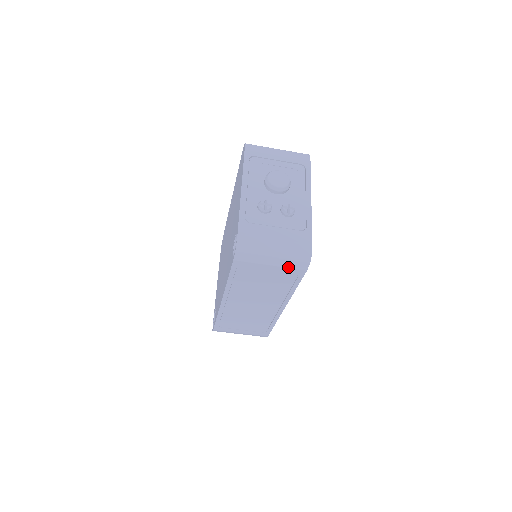
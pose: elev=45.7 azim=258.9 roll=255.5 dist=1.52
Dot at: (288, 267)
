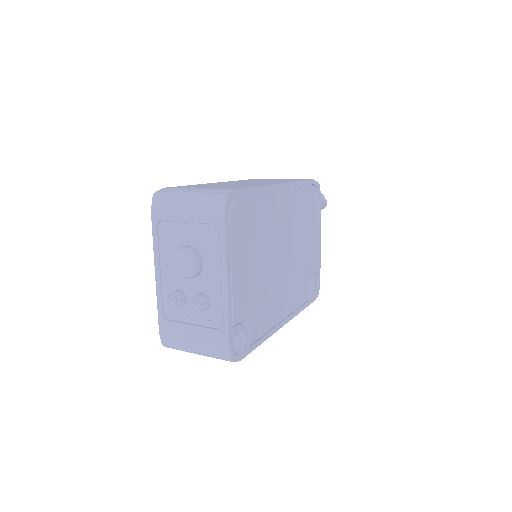
Dot at: occluded
